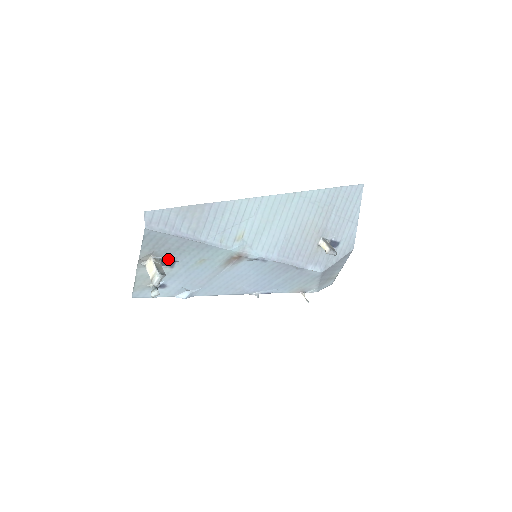
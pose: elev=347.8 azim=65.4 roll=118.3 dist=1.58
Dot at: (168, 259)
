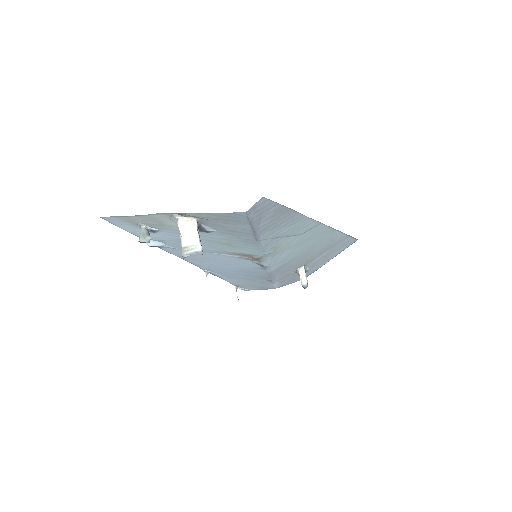
Dot at: (205, 228)
